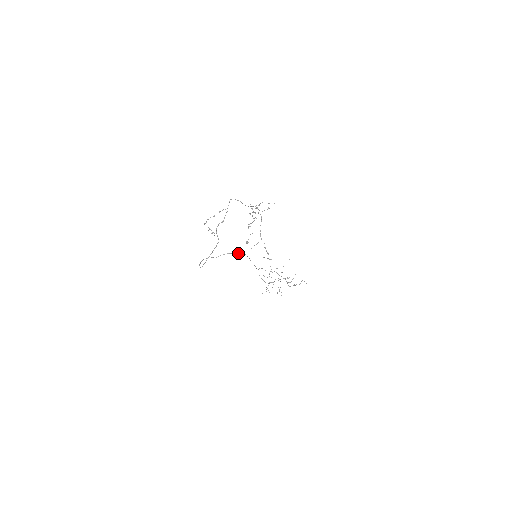
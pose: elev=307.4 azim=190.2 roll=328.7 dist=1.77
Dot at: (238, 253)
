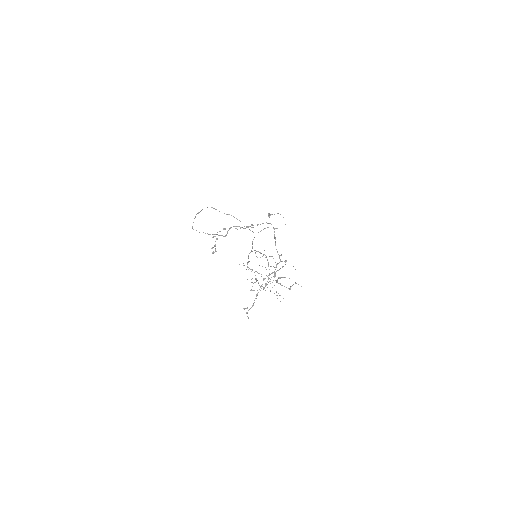
Dot at: occluded
